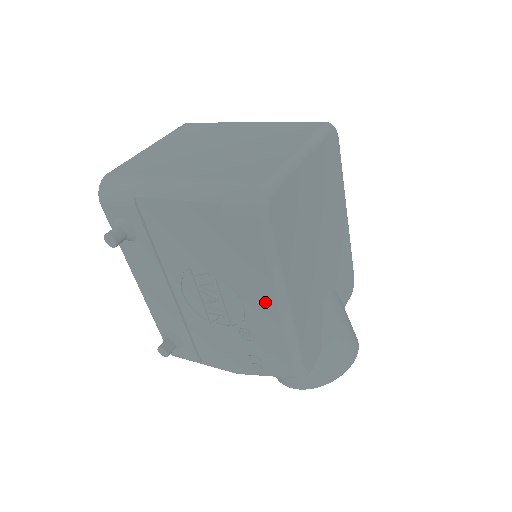
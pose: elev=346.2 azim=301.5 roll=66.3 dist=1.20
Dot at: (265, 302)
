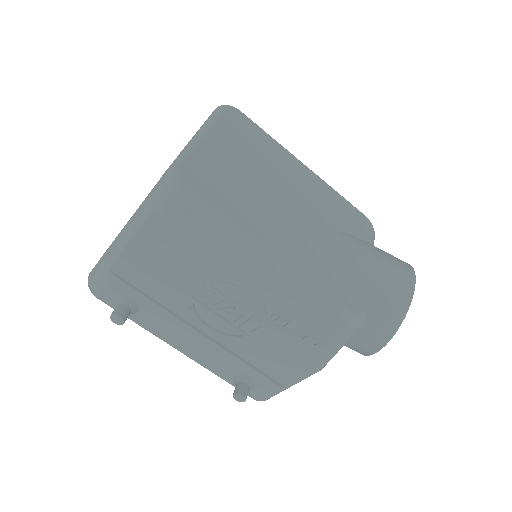
Dot at: (256, 271)
